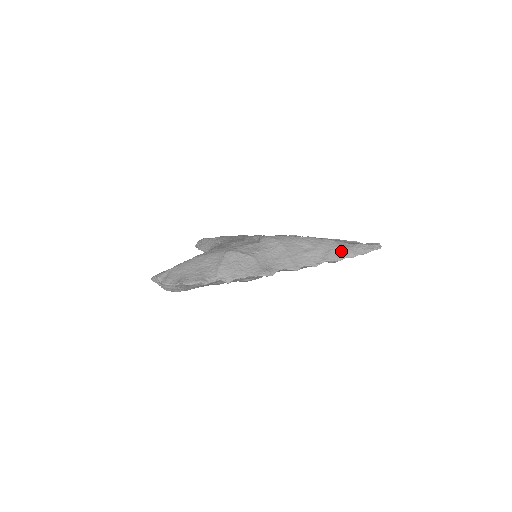
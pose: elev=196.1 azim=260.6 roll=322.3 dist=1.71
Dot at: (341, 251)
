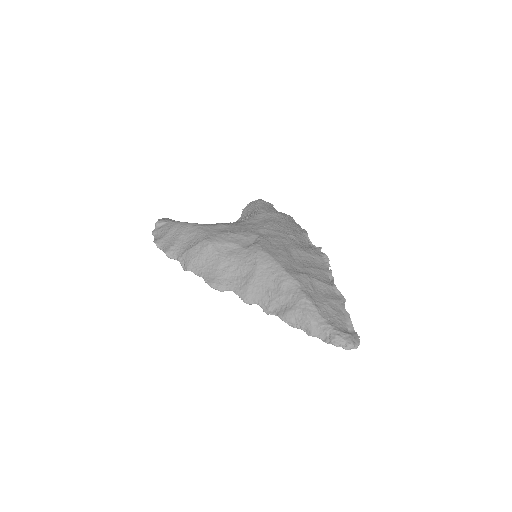
Dot at: (301, 319)
